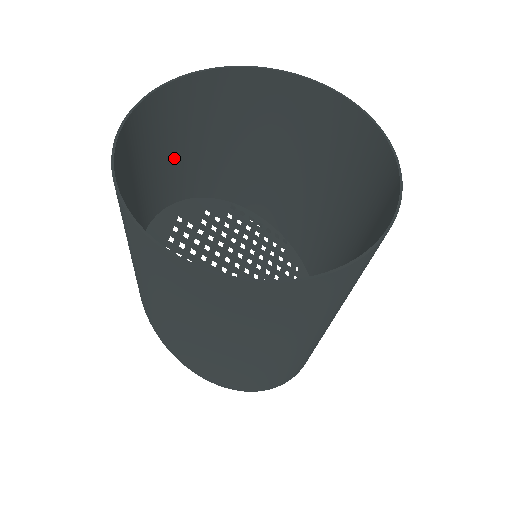
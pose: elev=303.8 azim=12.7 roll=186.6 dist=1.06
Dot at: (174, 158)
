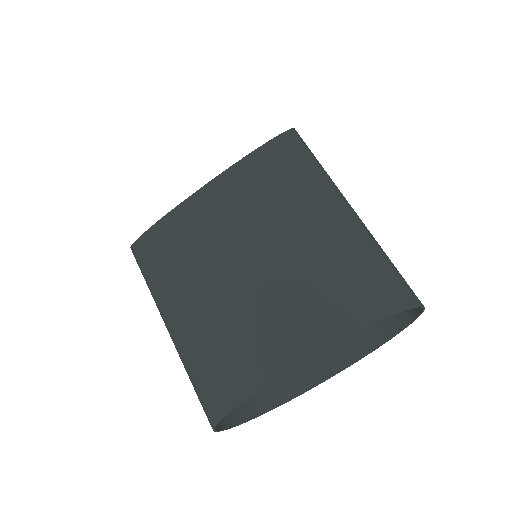
Dot at: (296, 236)
